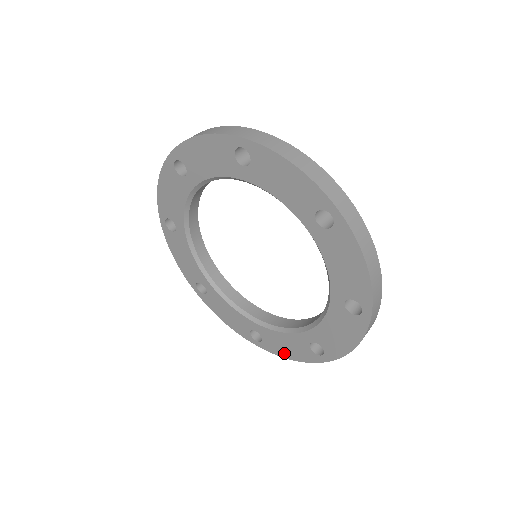
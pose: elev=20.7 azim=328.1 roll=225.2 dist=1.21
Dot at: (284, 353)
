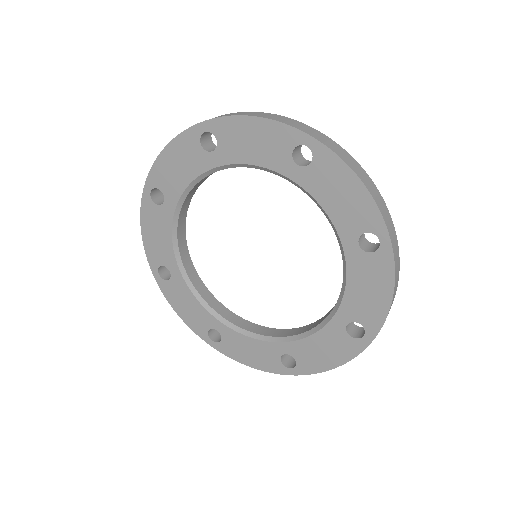
Dot at: (325, 364)
